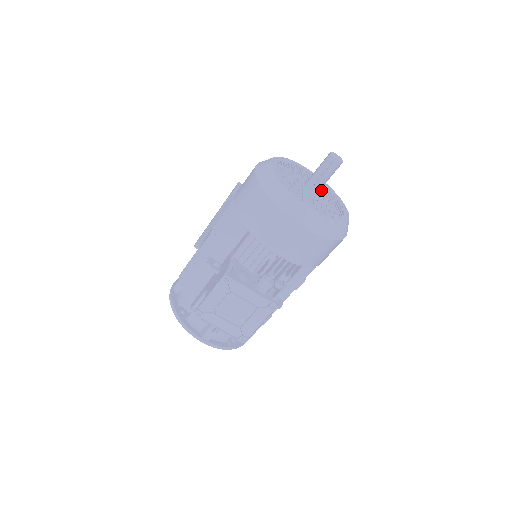
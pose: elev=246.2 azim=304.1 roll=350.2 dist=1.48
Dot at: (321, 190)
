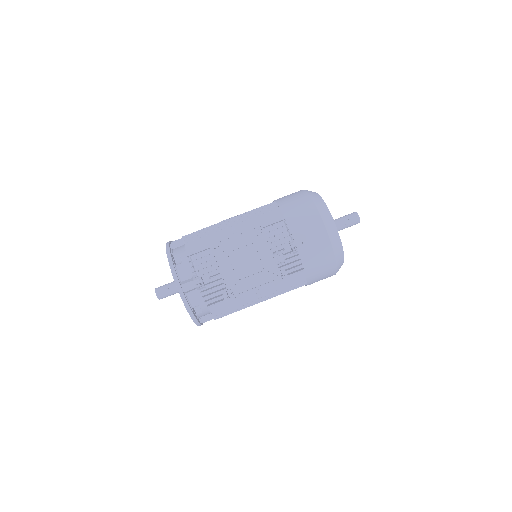
Dot at: occluded
